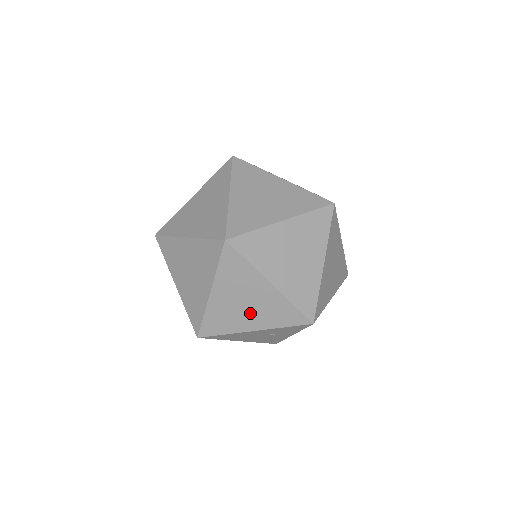
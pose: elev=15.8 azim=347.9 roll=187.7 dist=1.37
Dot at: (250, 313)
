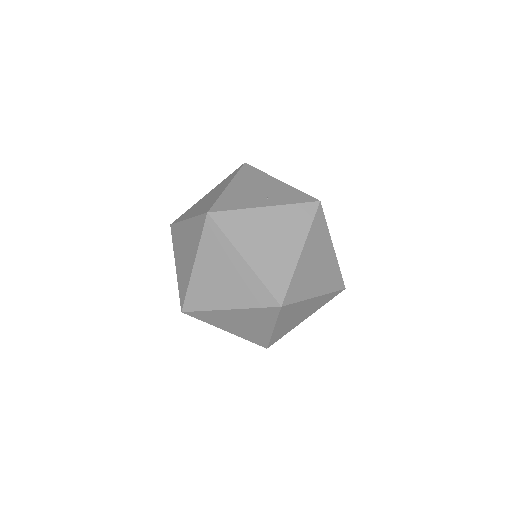
Dot at: (238, 327)
